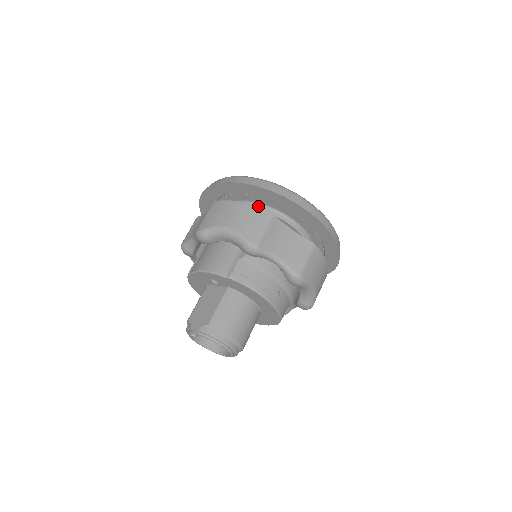
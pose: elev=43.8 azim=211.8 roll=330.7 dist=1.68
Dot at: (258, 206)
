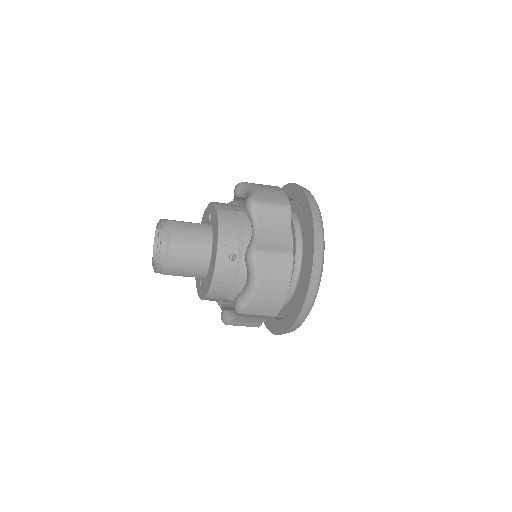
Dot at: occluded
